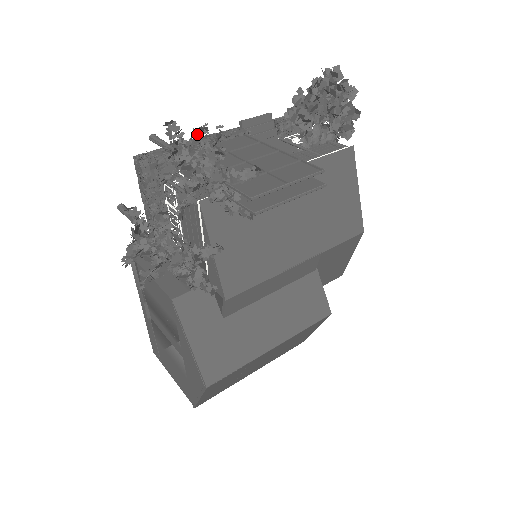
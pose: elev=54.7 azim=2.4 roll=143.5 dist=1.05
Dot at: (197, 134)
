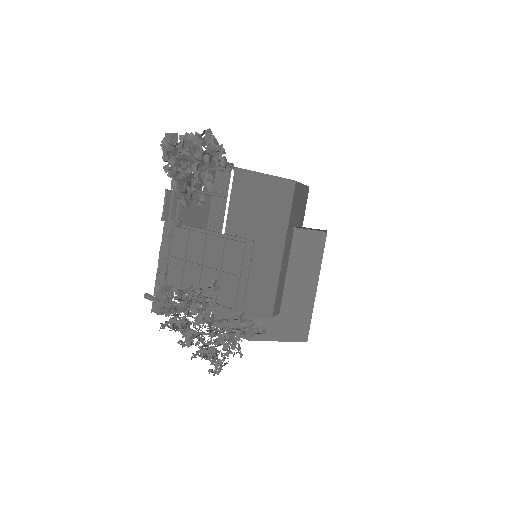
Dot at: (176, 315)
